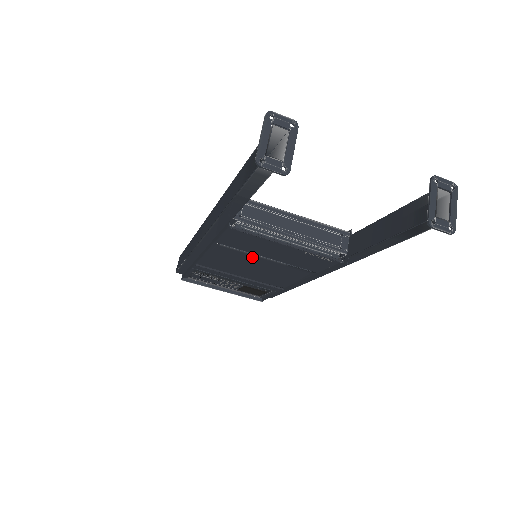
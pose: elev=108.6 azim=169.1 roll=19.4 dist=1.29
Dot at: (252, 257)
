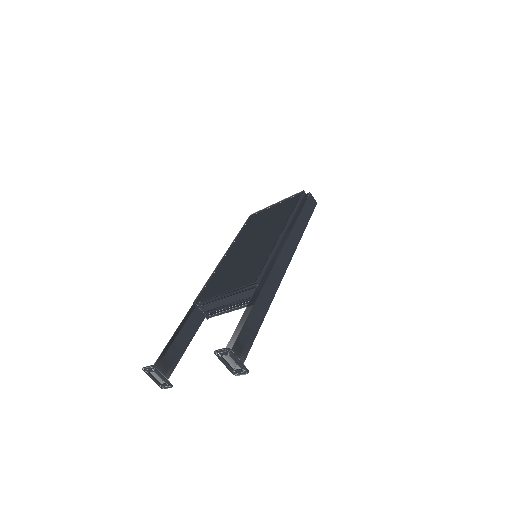
Dot at: occluded
